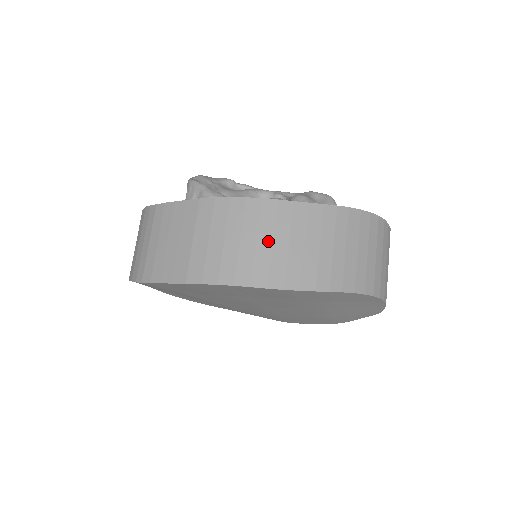
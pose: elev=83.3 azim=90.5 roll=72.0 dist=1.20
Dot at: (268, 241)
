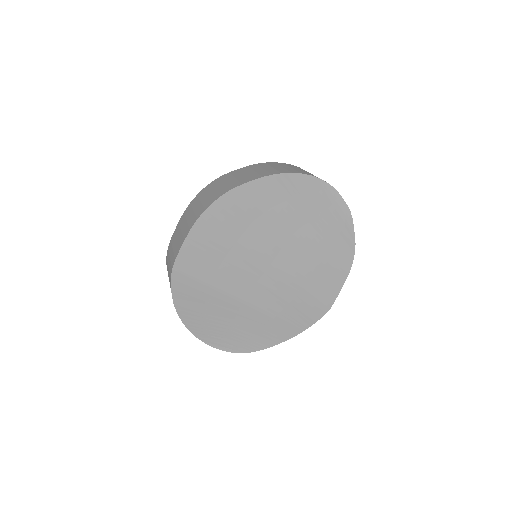
Dot at: (223, 184)
